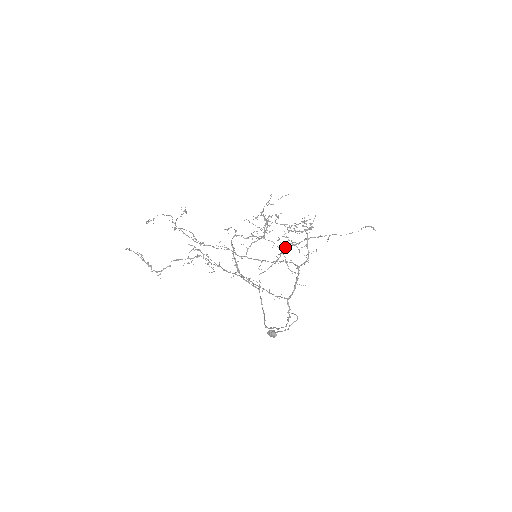
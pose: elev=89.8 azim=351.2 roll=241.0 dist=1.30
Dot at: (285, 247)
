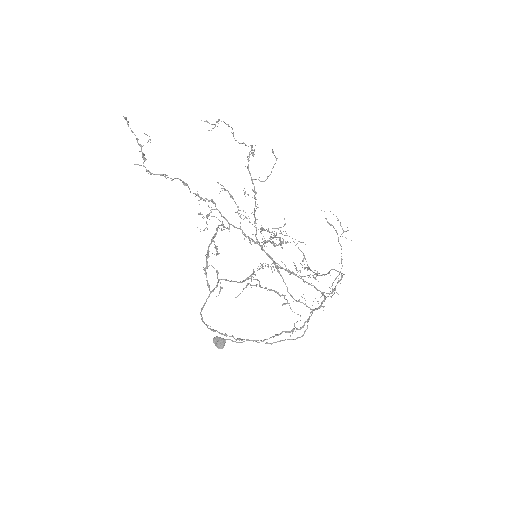
Dot at: occluded
